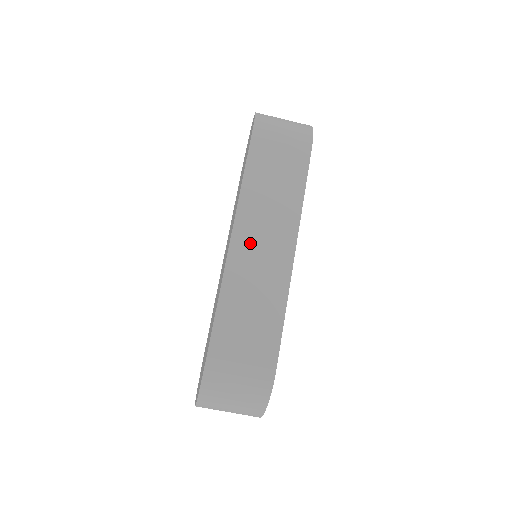
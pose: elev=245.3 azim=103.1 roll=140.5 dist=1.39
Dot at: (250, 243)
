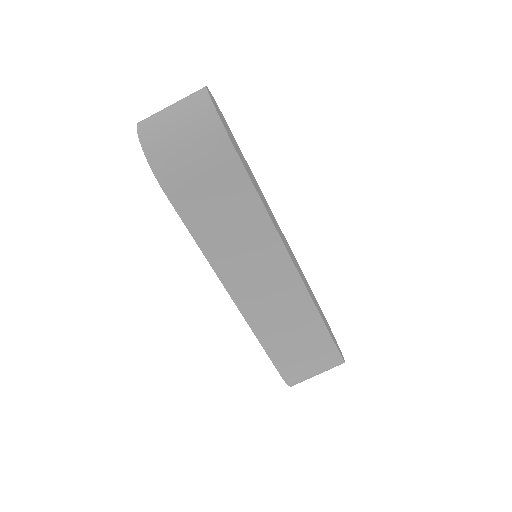
Dot at: (252, 291)
